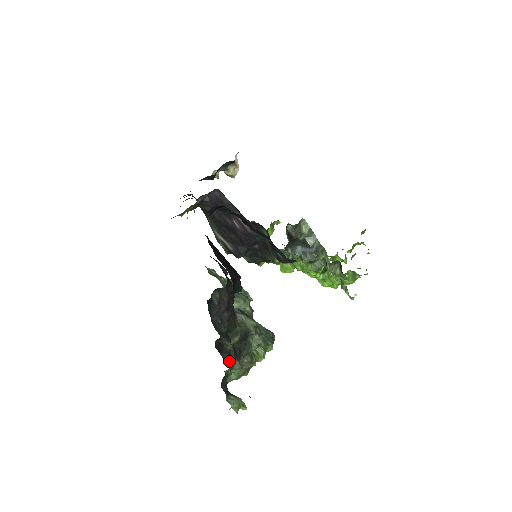
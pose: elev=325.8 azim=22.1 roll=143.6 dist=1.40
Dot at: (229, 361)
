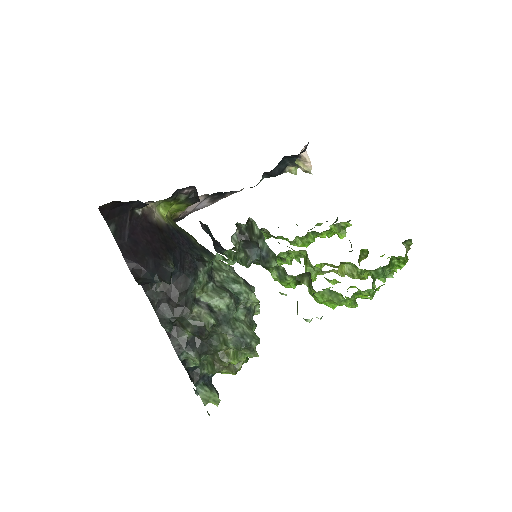
Dot at: (180, 349)
